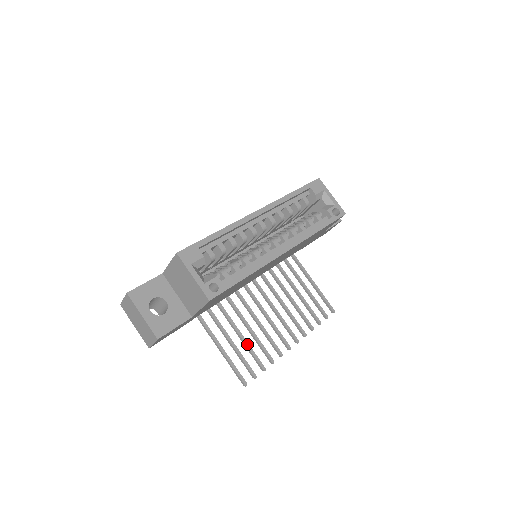
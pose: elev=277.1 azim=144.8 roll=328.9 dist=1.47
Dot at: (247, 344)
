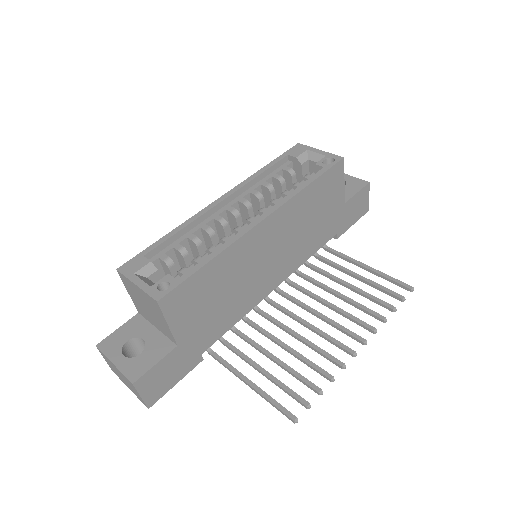
Dot at: (287, 367)
